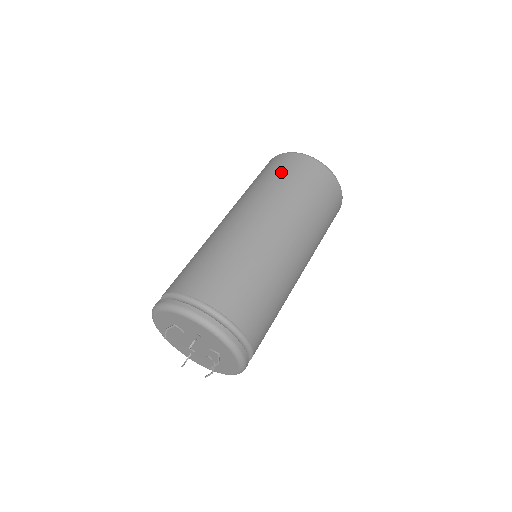
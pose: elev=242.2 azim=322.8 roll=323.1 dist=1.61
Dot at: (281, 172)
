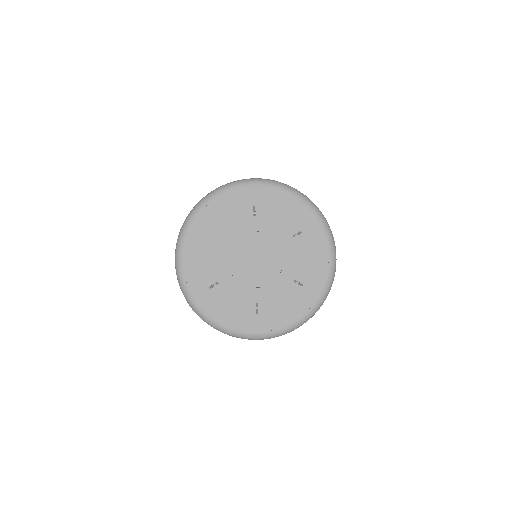
Dot at: occluded
